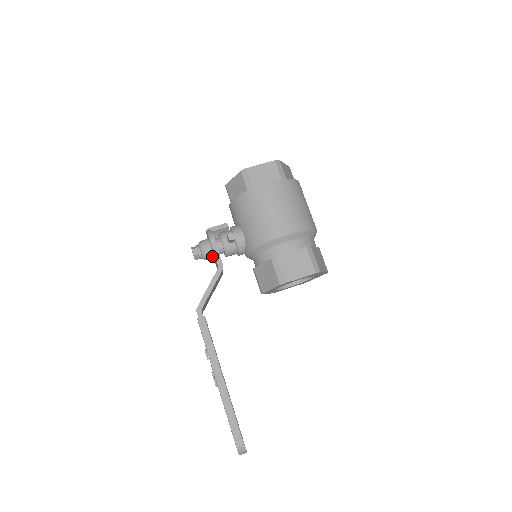
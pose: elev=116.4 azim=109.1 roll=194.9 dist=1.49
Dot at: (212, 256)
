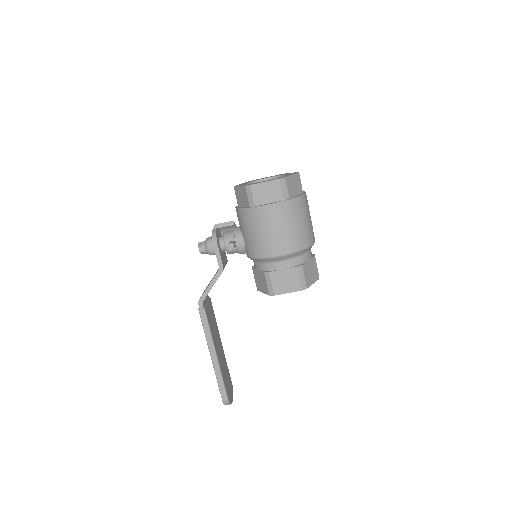
Dot at: occluded
